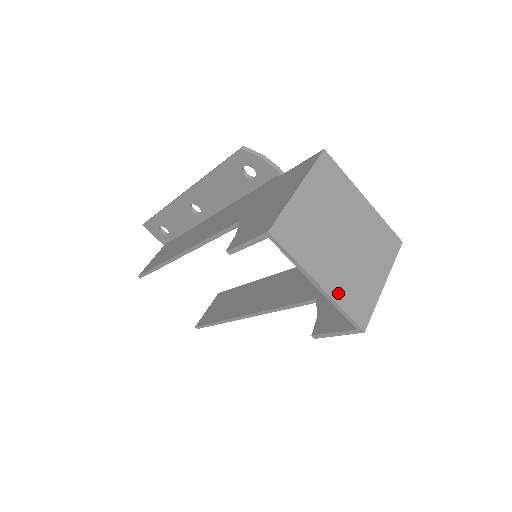
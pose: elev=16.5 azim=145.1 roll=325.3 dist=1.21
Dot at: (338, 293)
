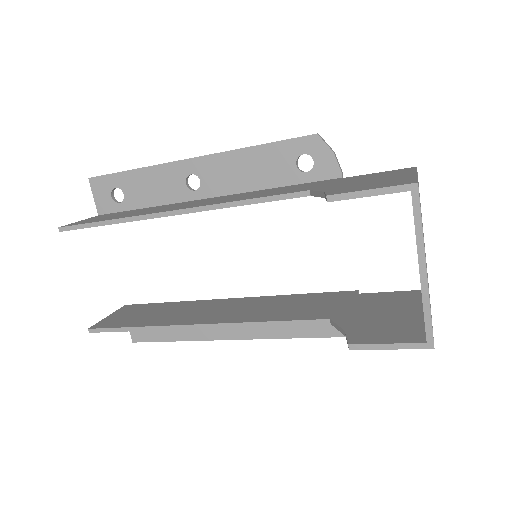
Dot at: occluded
